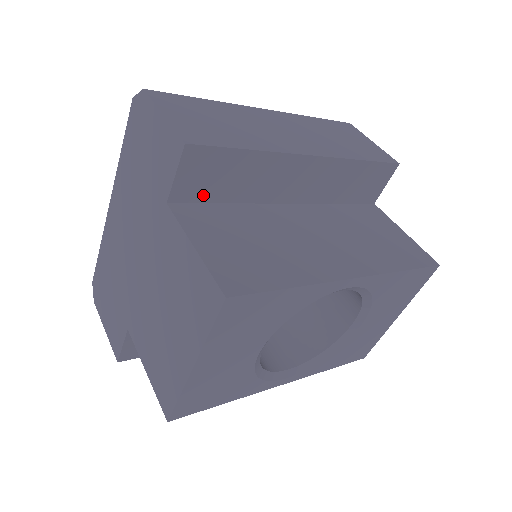
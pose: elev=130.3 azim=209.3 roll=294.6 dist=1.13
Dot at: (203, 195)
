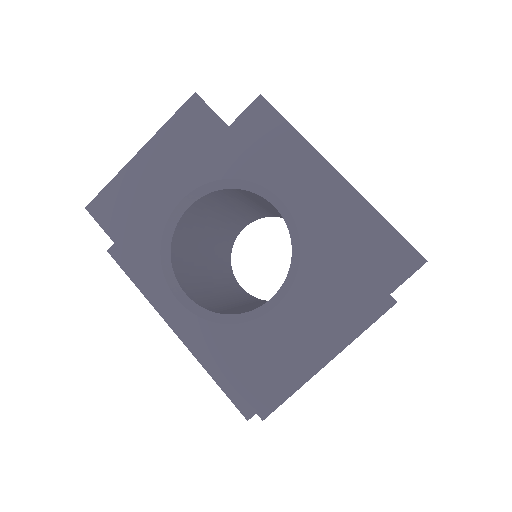
Dot at: (250, 141)
